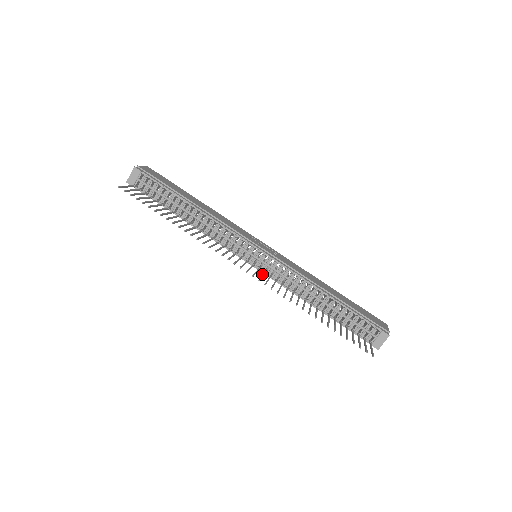
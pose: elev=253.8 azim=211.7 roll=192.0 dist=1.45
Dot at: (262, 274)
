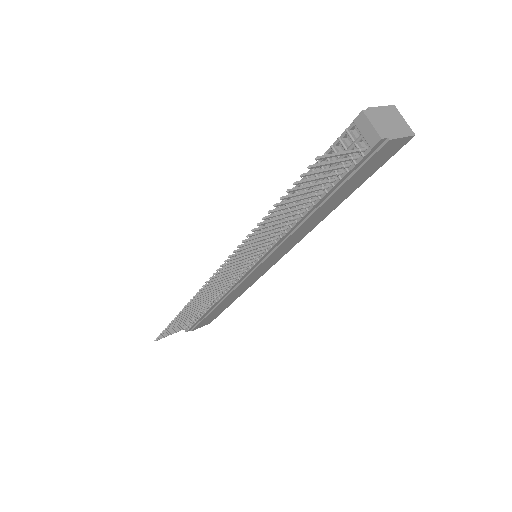
Dot at: (241, 262)
